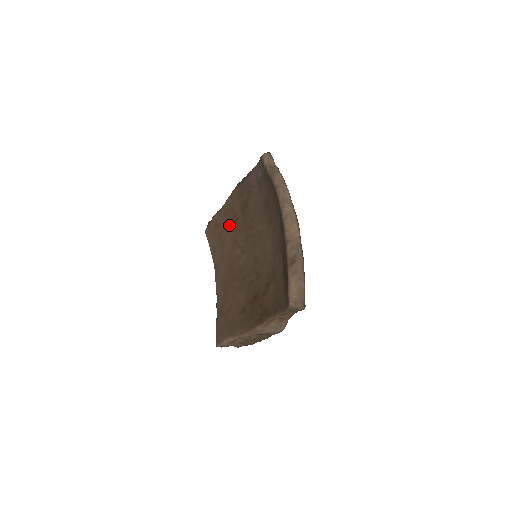
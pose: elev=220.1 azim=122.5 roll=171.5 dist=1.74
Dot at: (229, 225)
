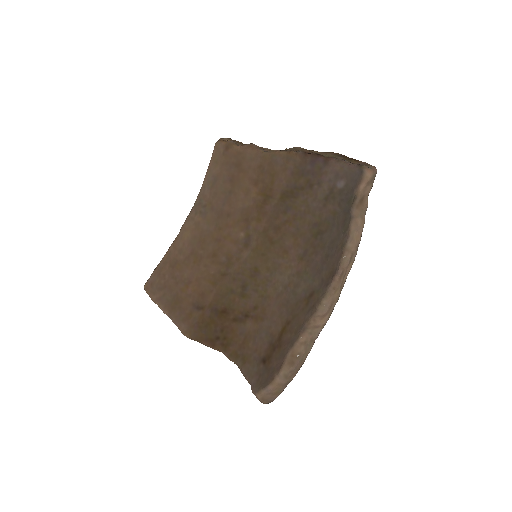
Dot at: (254, 189)
